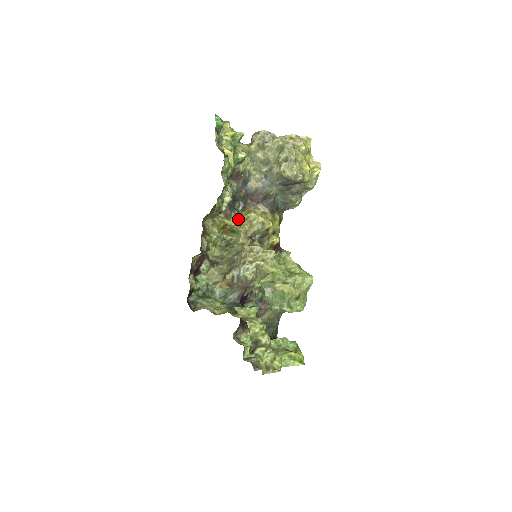
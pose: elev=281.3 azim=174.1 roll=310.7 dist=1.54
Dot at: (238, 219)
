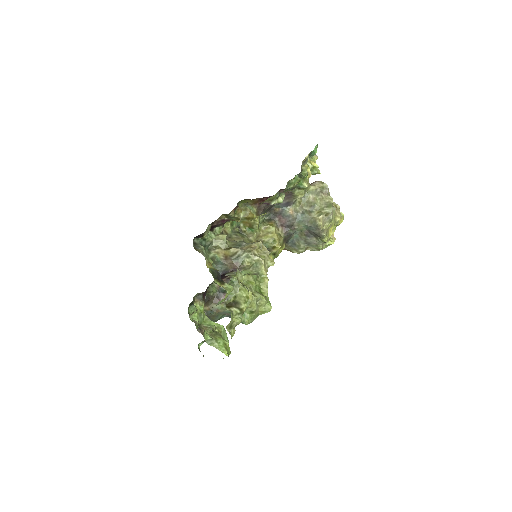
Dot at: (260, 223)
